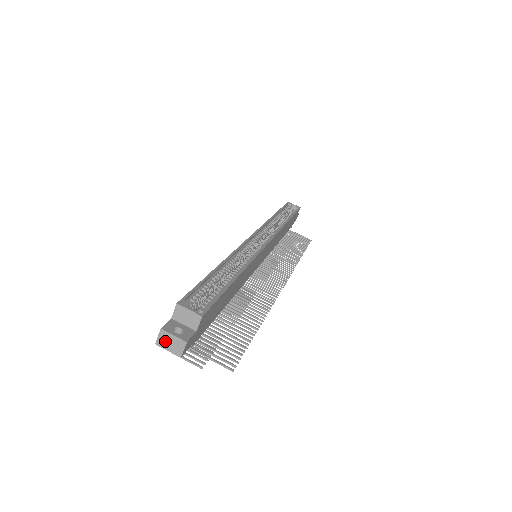
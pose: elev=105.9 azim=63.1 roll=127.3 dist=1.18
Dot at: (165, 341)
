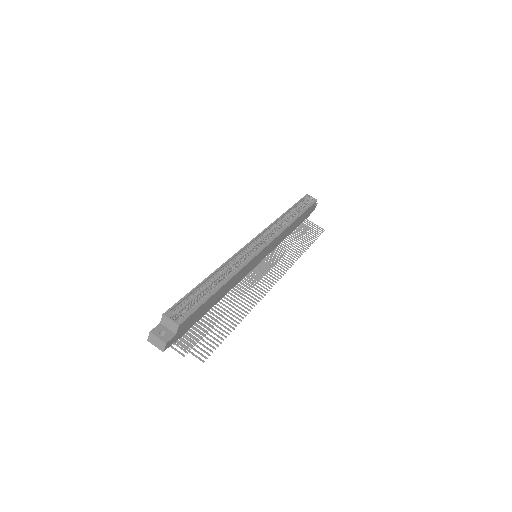
Dot at: (153, 340)
